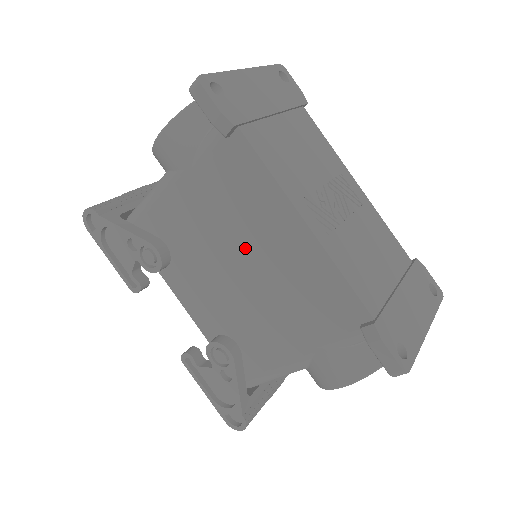
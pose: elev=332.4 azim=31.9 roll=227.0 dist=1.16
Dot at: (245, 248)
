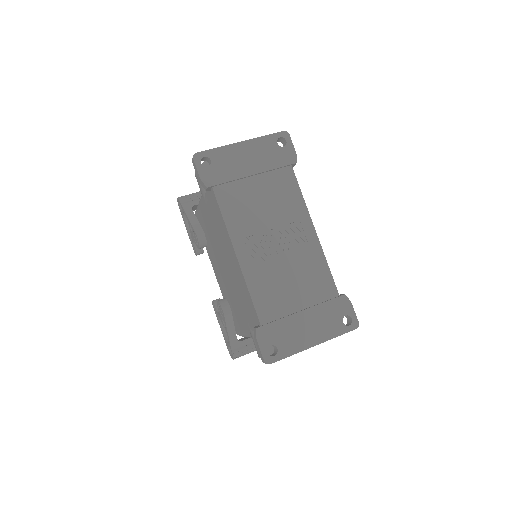
Dot at: (224, 255)
